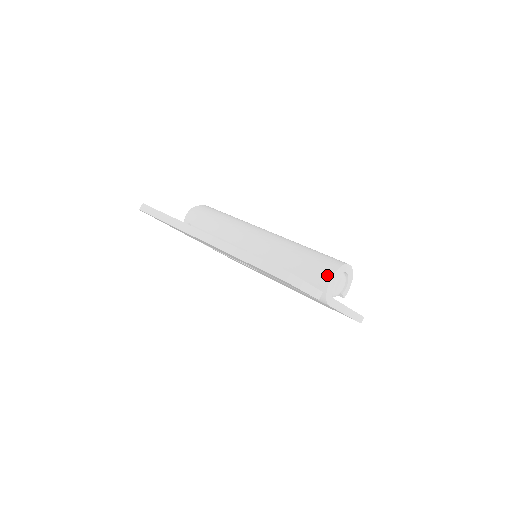
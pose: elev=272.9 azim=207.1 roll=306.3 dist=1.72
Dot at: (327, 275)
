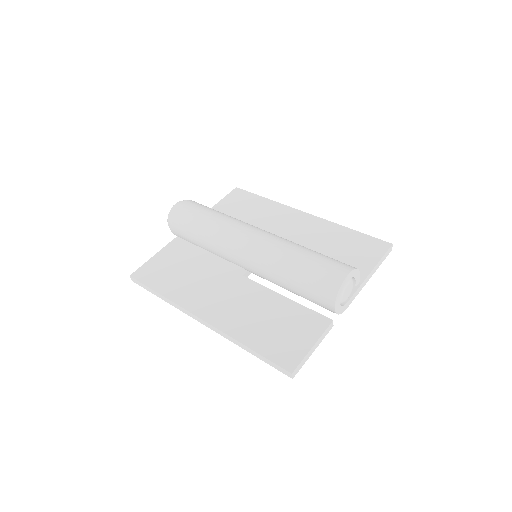
Dot at: (329, 304)
